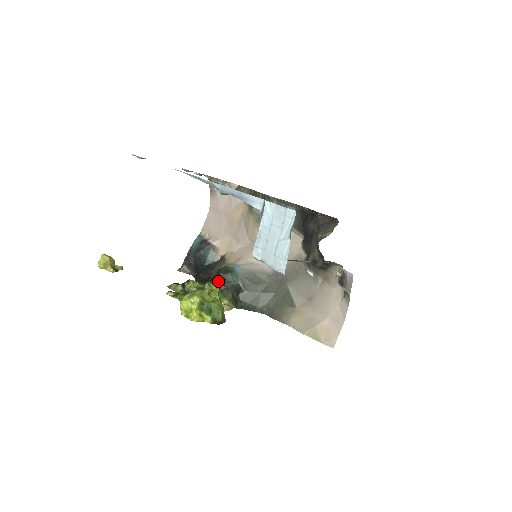
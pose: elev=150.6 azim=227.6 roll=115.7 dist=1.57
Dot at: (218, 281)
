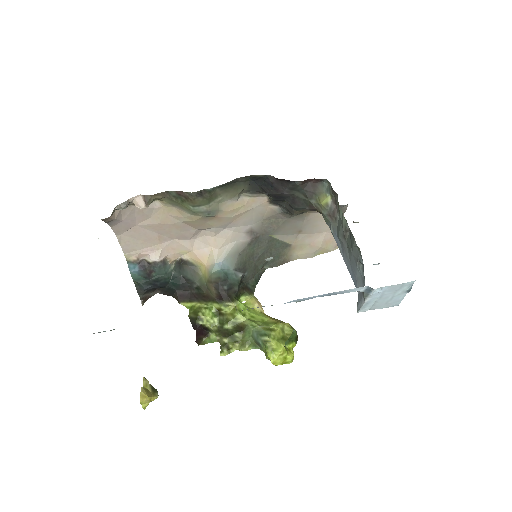
Dot at: (229, 296)
